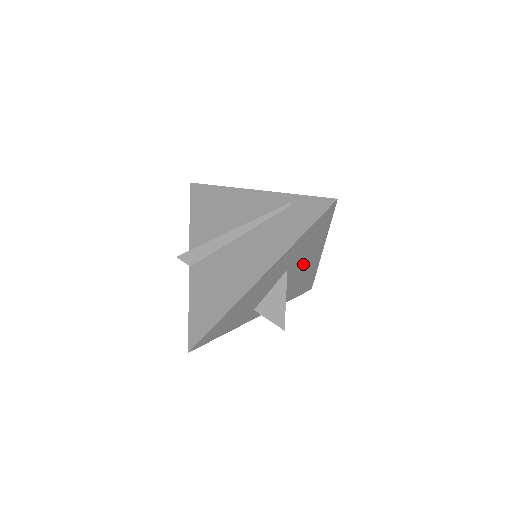
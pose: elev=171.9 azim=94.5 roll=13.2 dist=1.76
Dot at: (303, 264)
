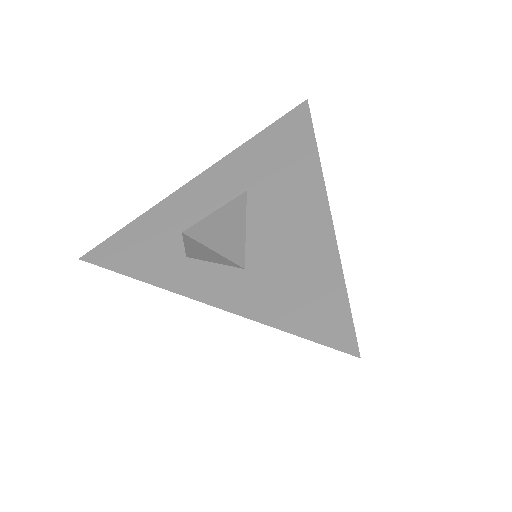
Dot at: (284, 205)
